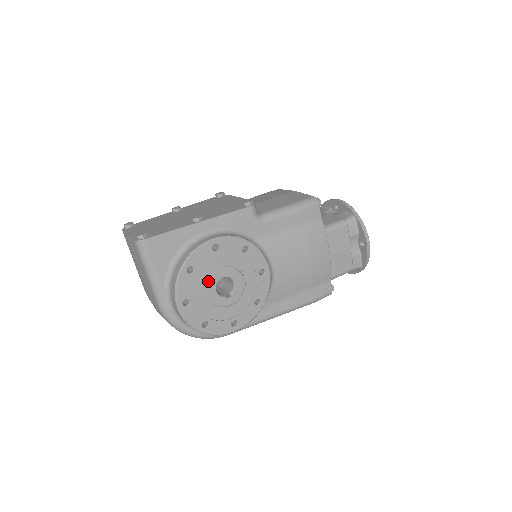
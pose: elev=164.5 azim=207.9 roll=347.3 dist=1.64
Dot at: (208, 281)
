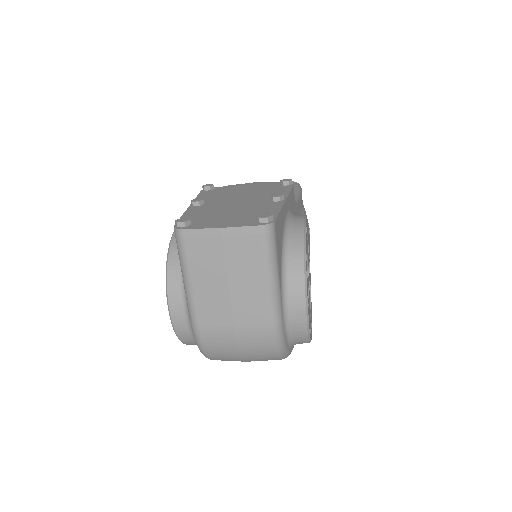
Dot at: (307, 271)
